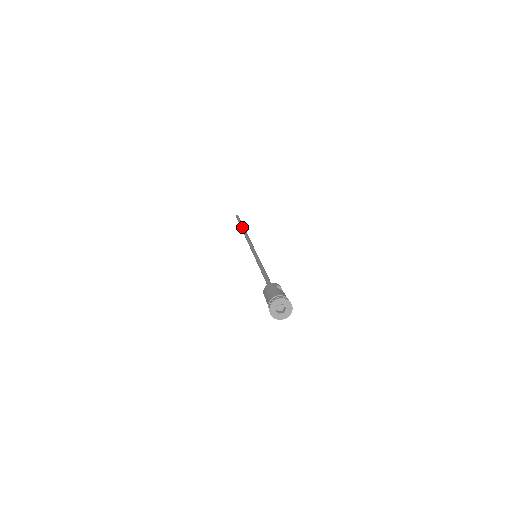
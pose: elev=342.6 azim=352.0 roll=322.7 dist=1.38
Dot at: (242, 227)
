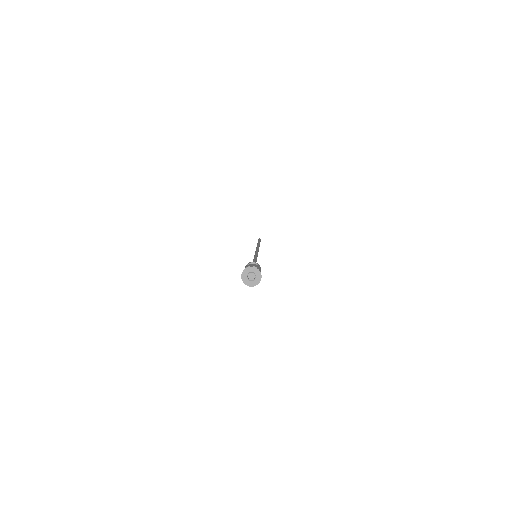
Dot at: occluded
